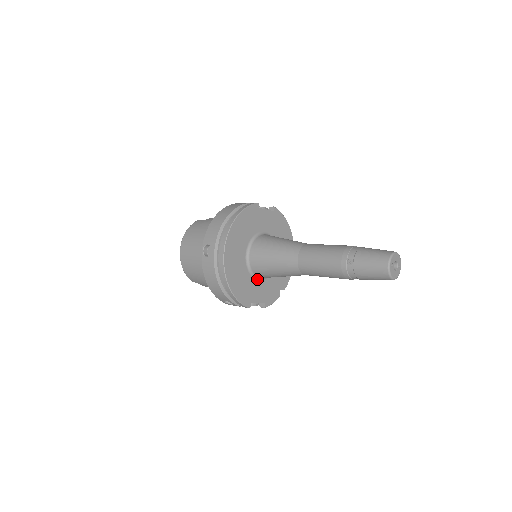
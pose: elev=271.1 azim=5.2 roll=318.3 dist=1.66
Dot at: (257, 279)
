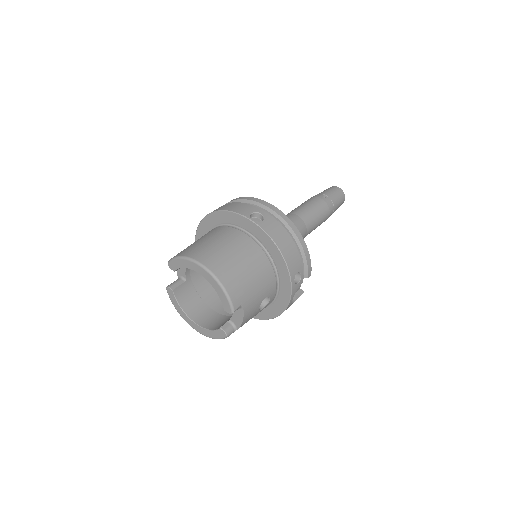
Dot at: occluded
